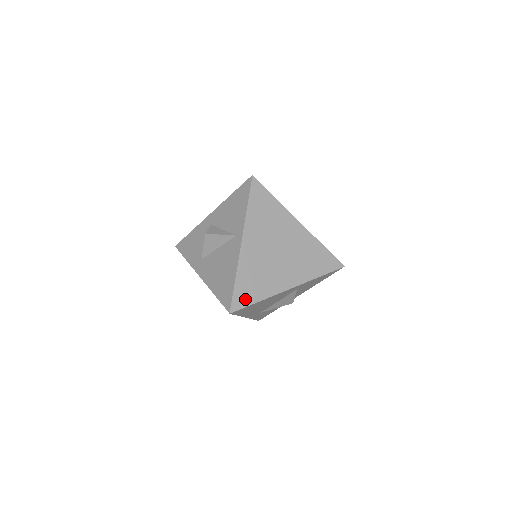
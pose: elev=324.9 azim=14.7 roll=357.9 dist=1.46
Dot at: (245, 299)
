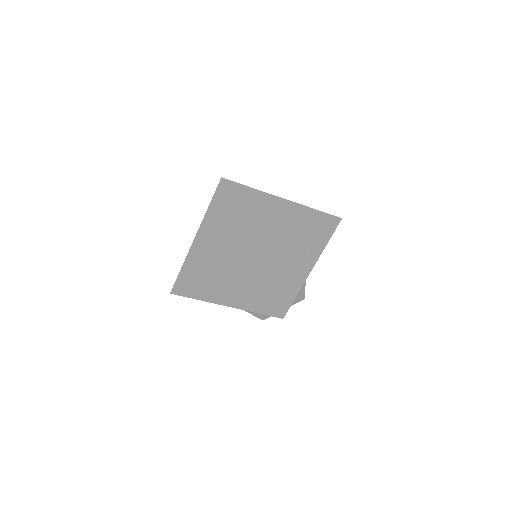
Dot at: (183, 289)
